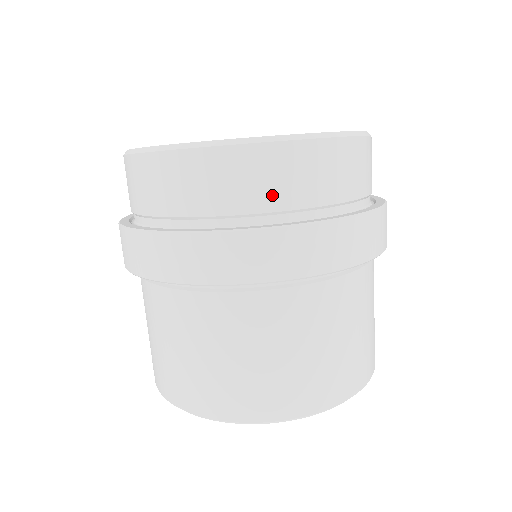
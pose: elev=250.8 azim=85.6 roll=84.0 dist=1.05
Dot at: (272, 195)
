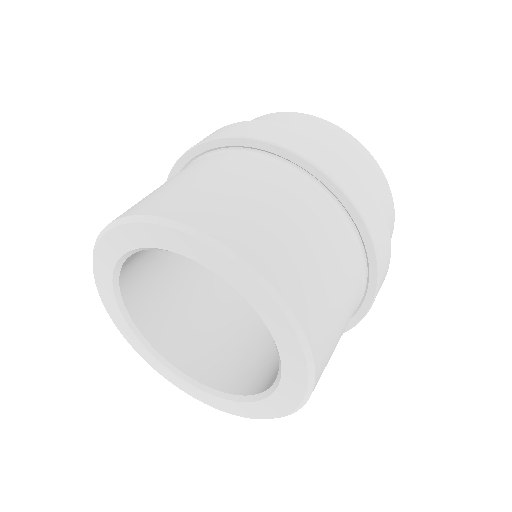
Dot at: (354, 164)
